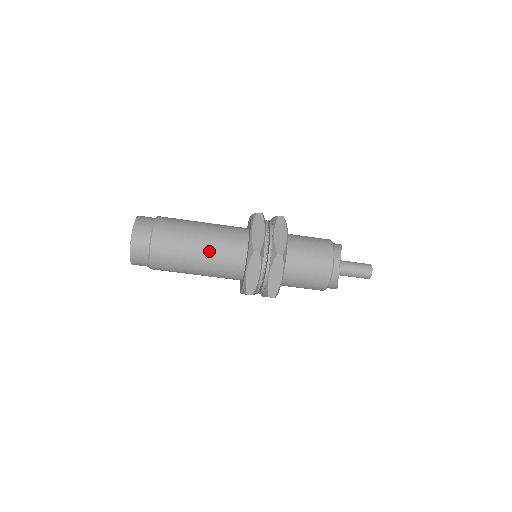
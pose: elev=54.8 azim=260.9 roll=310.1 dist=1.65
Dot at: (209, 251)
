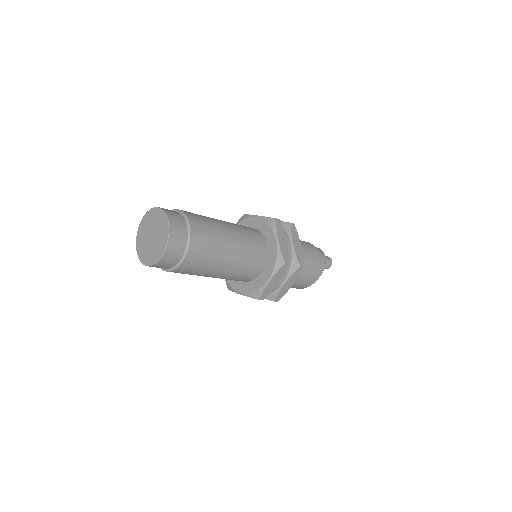
Dot at: (222, 278)
